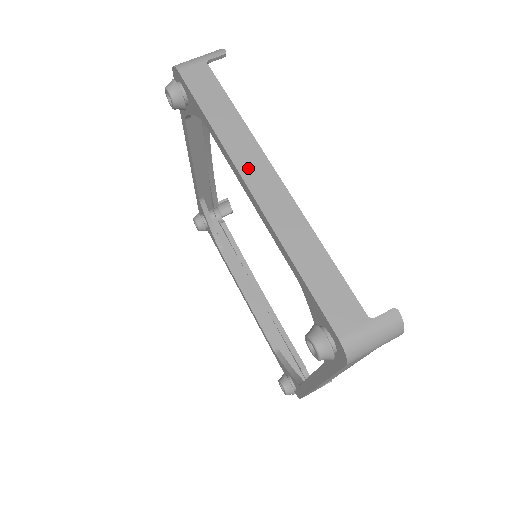
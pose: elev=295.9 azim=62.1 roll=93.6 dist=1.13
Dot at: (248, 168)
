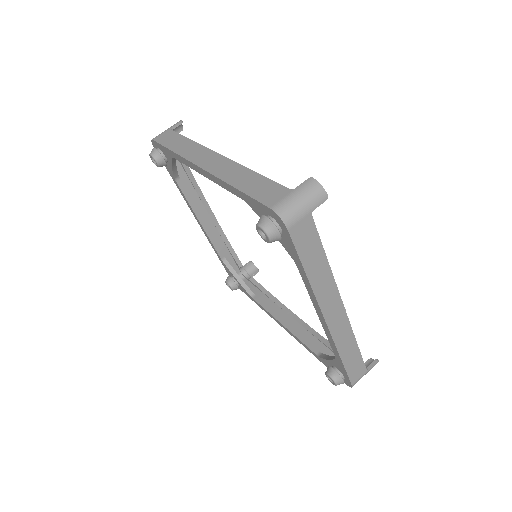
Dot at: (199, 159)
